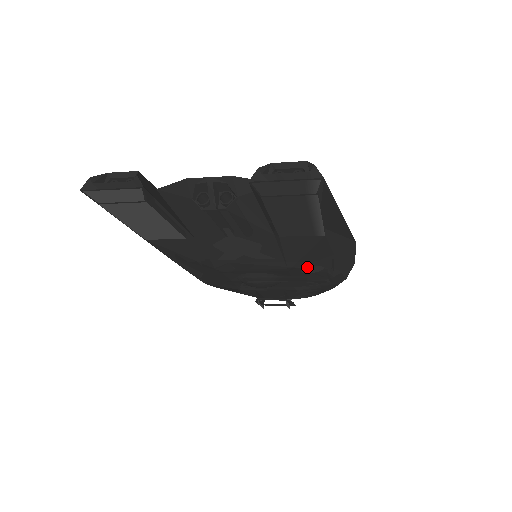
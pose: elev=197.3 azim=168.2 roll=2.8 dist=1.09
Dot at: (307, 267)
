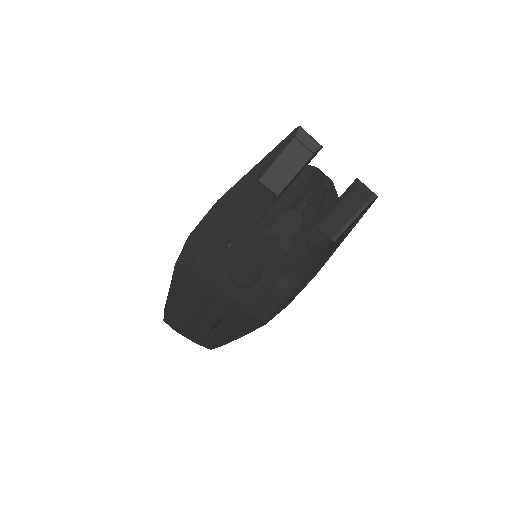
Dot at: (285, 276)
